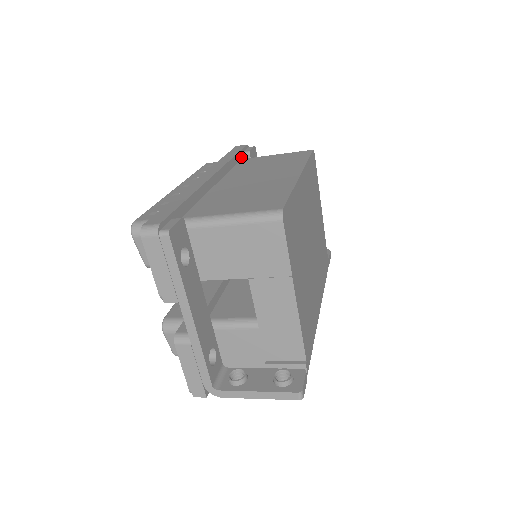
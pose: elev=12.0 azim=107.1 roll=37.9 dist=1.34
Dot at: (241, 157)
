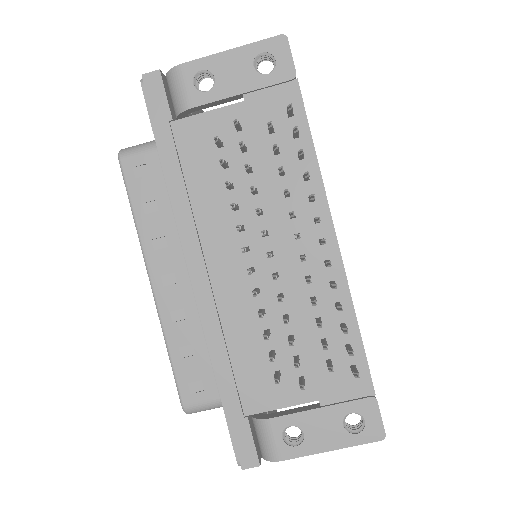
Dot at: occluded
